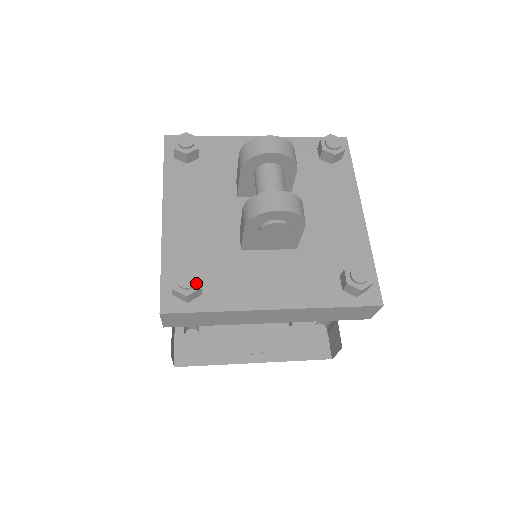
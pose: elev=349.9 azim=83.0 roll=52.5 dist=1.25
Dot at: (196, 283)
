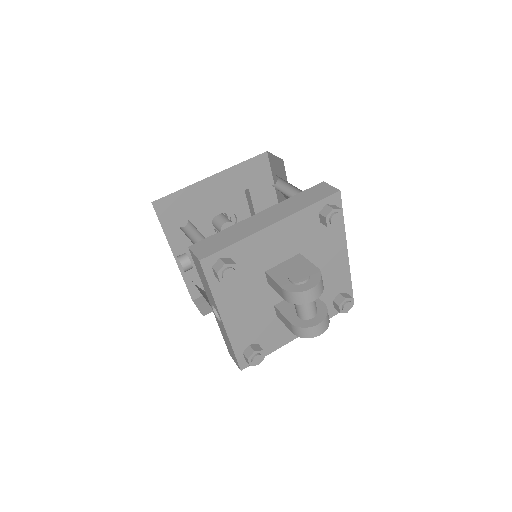
Dot at: (262, 357)
